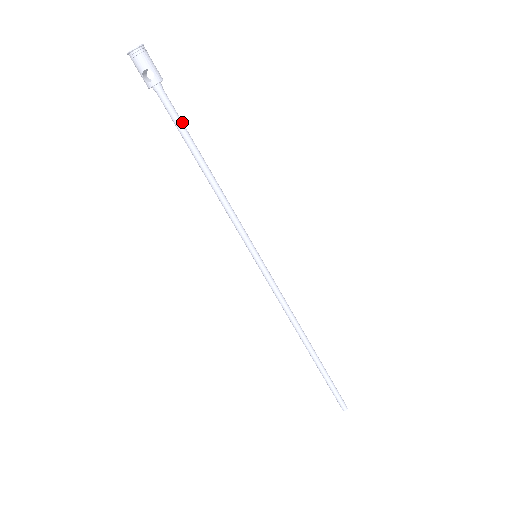
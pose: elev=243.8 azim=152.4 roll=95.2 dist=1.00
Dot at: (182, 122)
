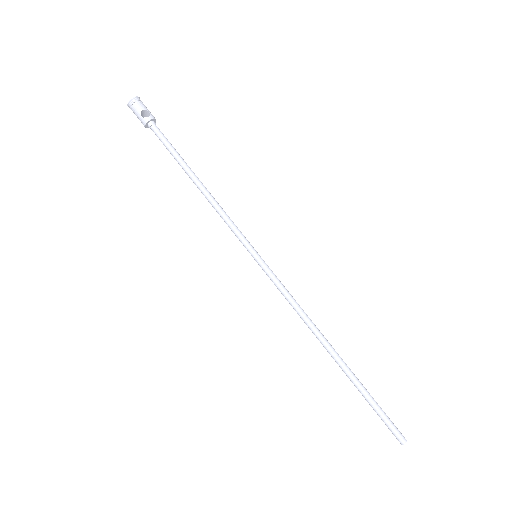
Dot at: (173, 147)
